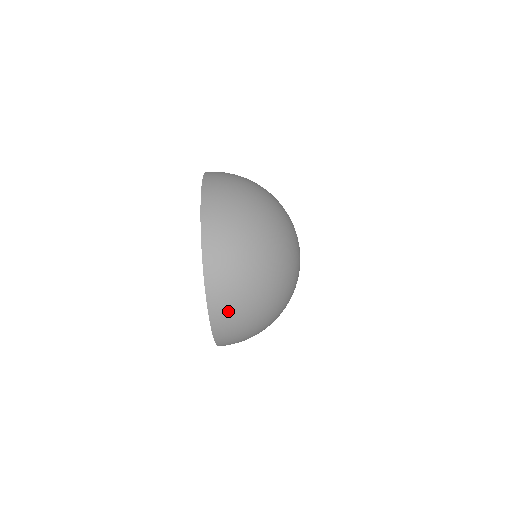
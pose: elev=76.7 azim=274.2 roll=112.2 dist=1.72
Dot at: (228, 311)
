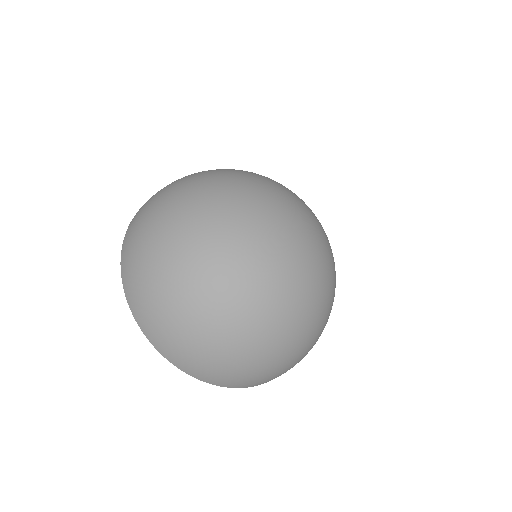
Dot at: occluded
